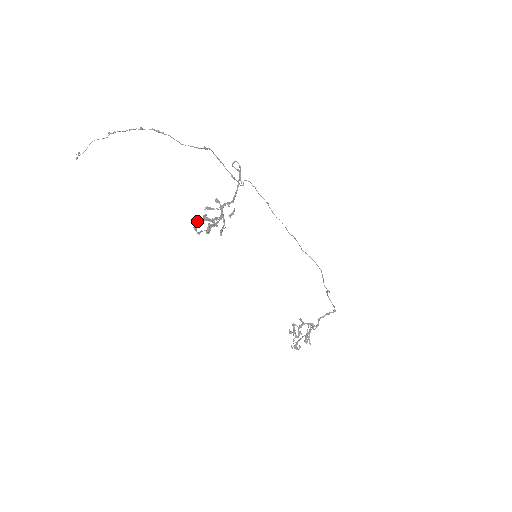
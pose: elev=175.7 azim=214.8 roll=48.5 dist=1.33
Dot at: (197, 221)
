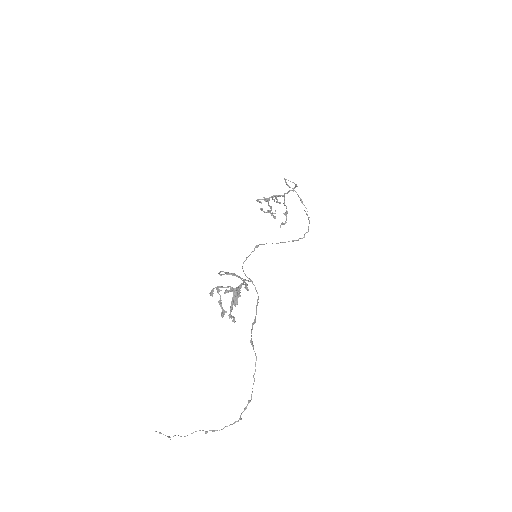
Dot at: (234, 320)
